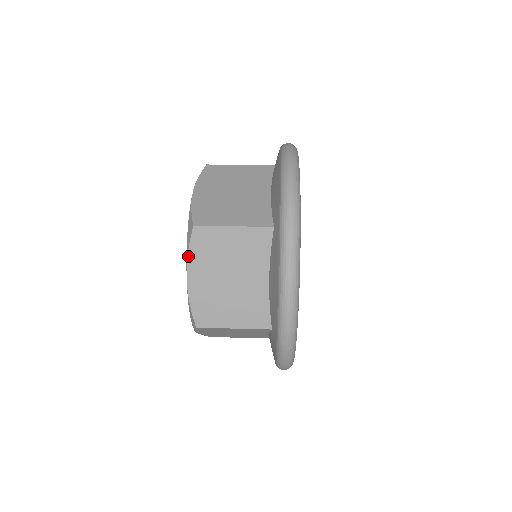
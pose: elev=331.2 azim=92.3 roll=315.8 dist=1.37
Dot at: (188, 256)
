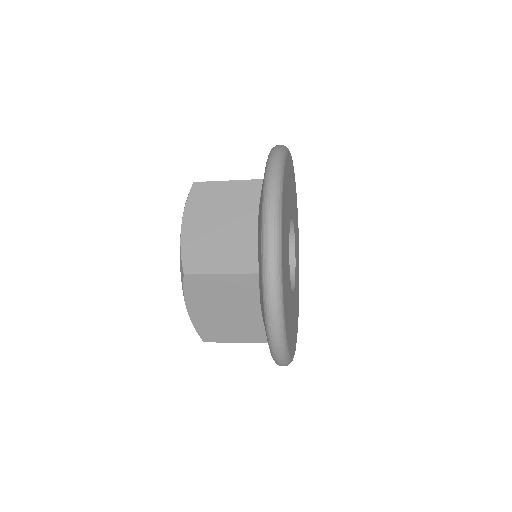
Dot at: (185, 207)
